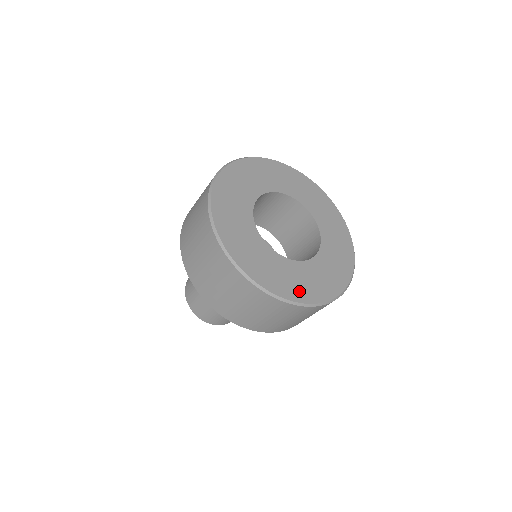
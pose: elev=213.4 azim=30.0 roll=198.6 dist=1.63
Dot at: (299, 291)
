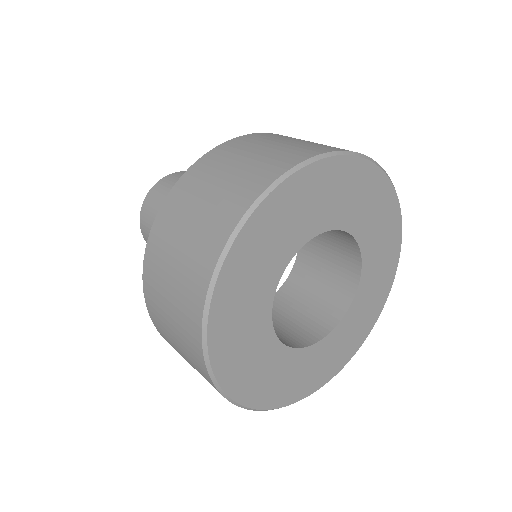
Dot at: (378, 300)
